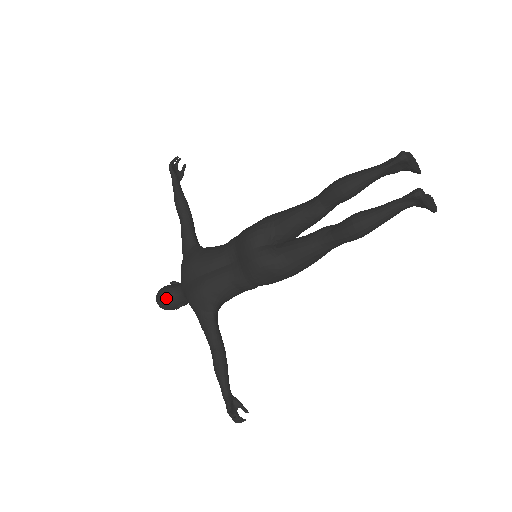
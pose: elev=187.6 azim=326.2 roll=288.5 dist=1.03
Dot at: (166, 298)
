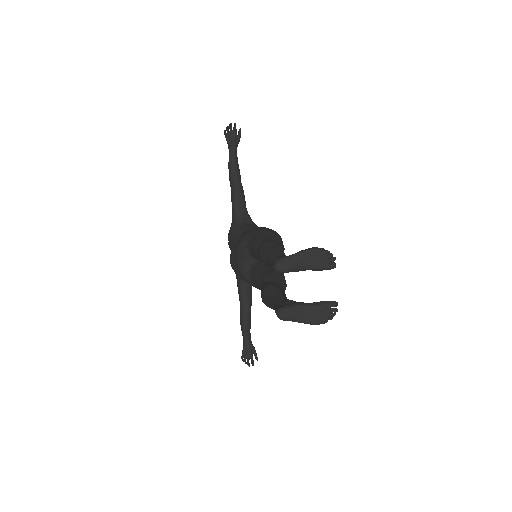
Dot at: (230, 247)
